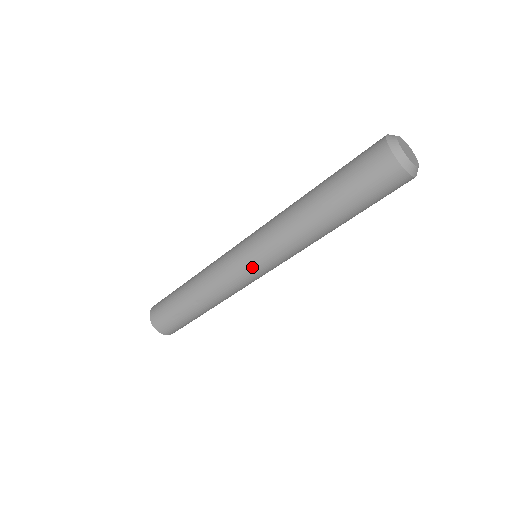
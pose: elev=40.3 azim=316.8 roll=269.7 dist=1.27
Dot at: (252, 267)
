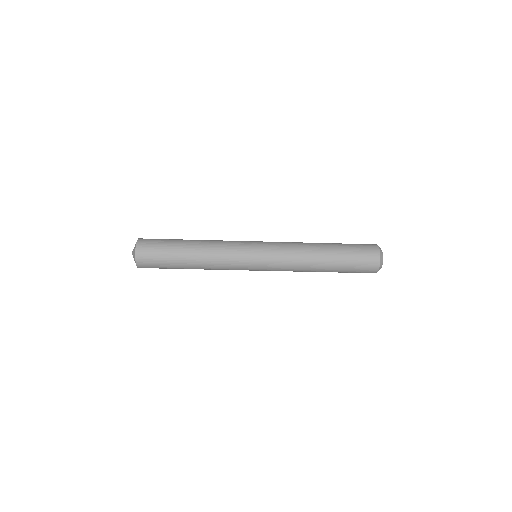
Dot at: (258, 260)
